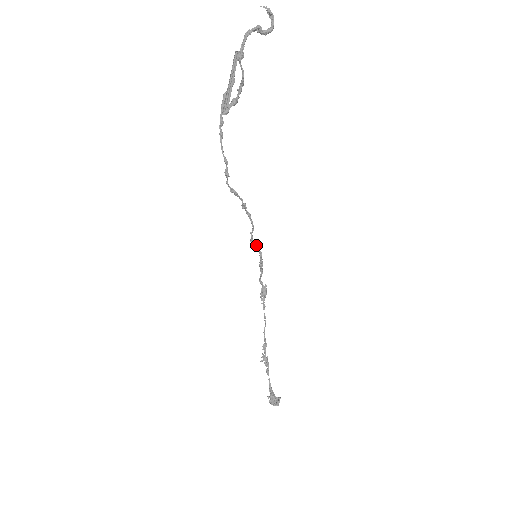
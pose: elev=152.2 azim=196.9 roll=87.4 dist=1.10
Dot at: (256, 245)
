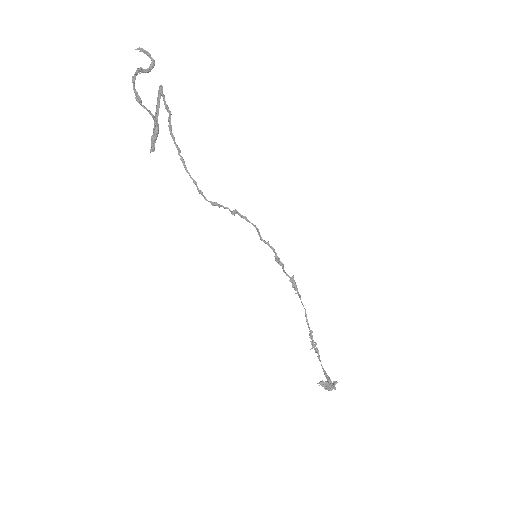
Dot at: (266, 242)
